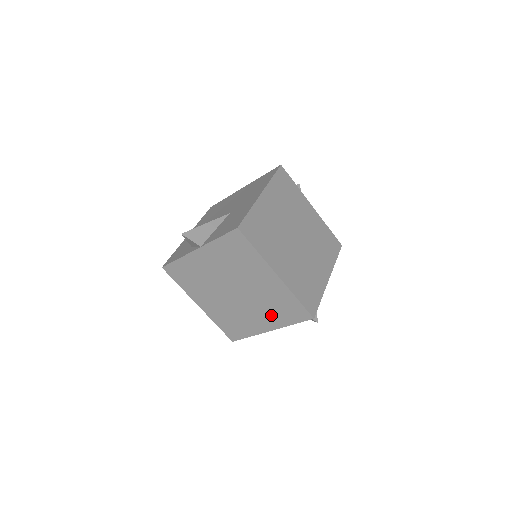
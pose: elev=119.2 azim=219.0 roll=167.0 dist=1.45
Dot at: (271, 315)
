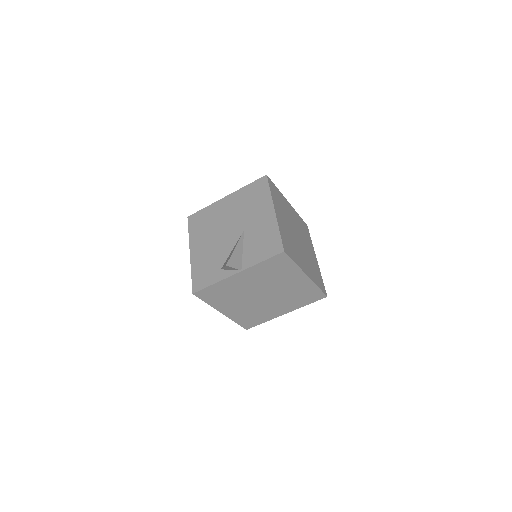
Dot at: (291, 303)
